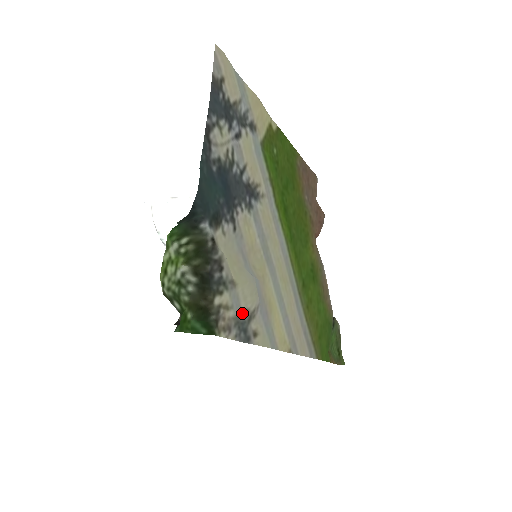
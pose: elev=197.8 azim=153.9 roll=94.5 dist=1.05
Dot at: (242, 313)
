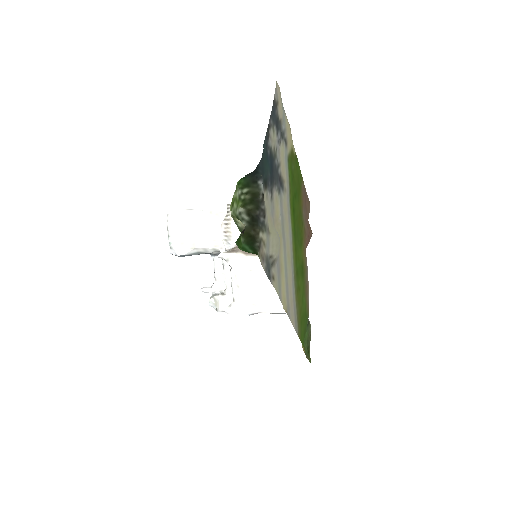
Dot at: (269, 257)
